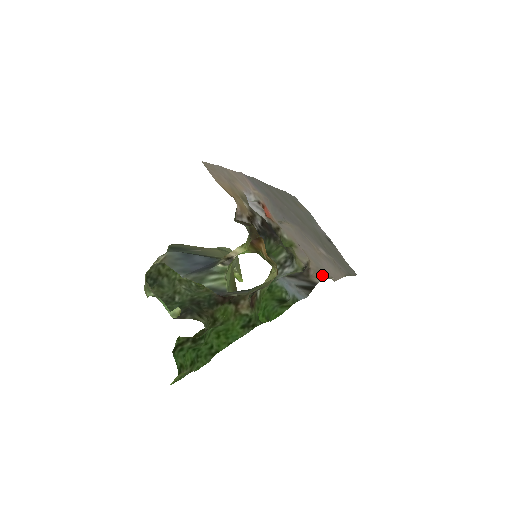
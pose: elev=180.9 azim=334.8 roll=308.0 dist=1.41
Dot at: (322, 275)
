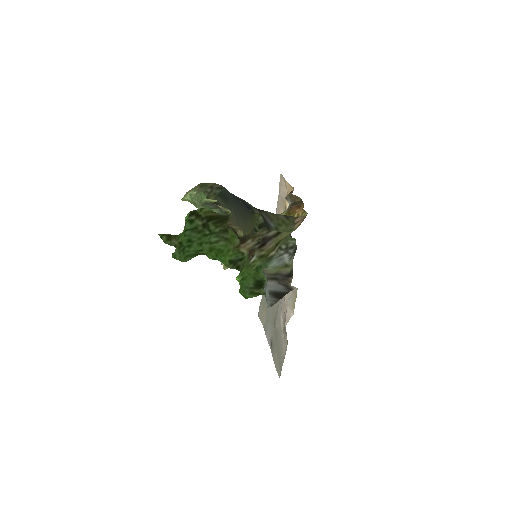
Dot at: (295, 293)
